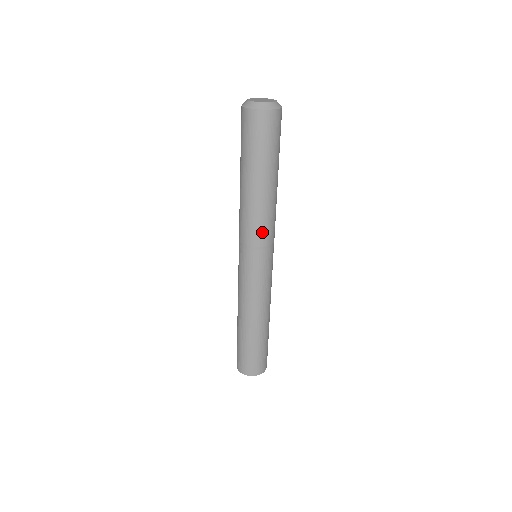
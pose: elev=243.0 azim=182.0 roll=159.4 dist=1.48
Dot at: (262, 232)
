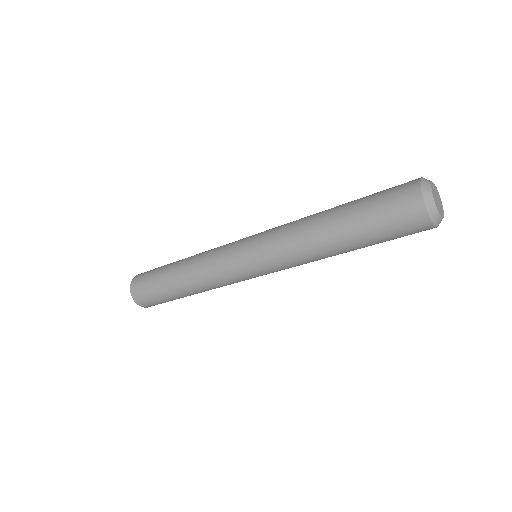
Dot at: (294, 266)
